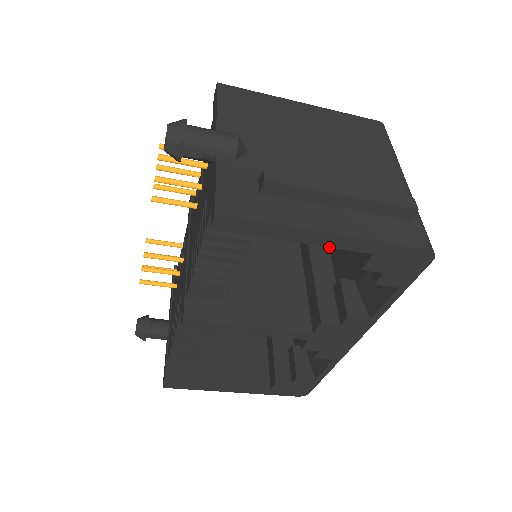
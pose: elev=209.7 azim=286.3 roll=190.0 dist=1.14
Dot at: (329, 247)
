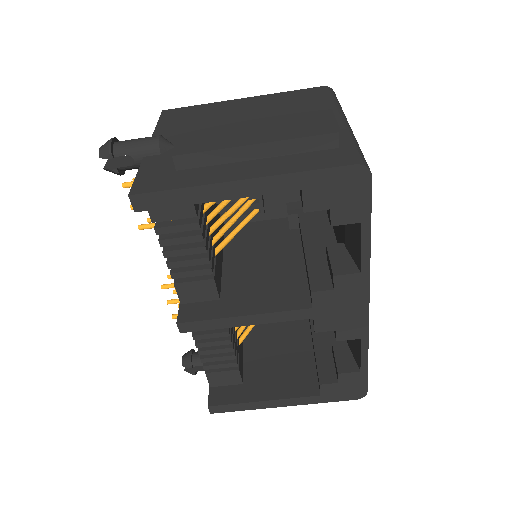
Dot at: (252, 196)
